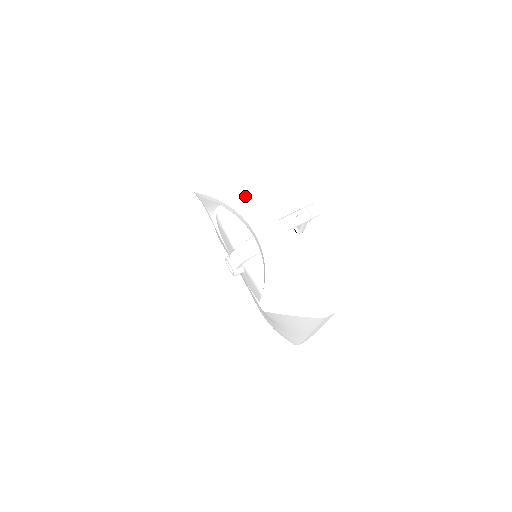
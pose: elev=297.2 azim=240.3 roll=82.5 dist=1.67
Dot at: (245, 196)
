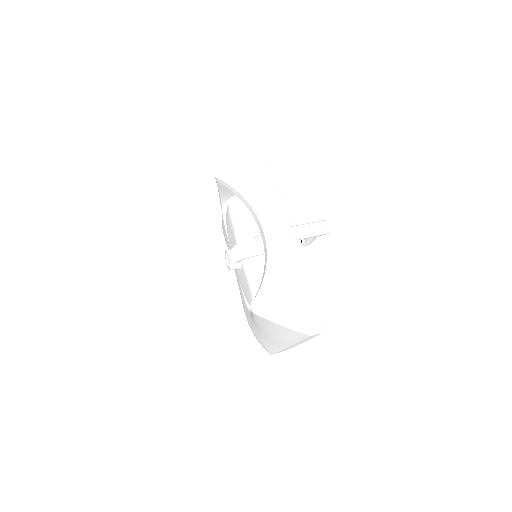
Dot at: (264, 194)
